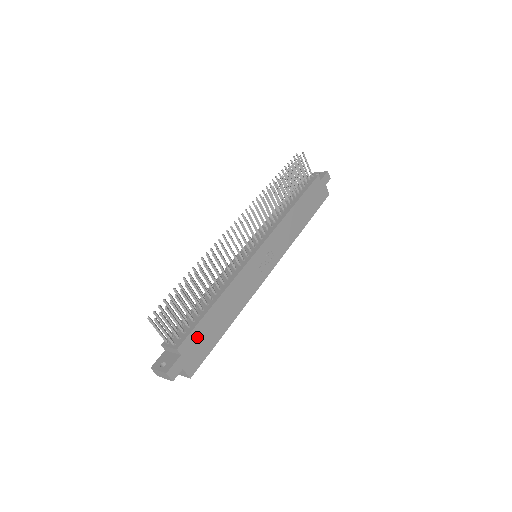
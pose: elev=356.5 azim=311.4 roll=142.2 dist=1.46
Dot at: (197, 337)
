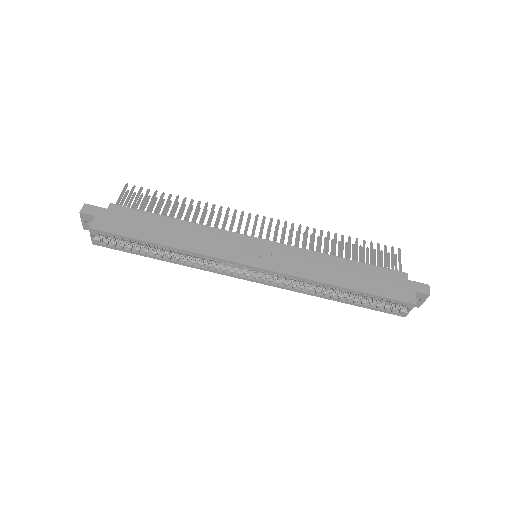
Dot at: (131, 216)
